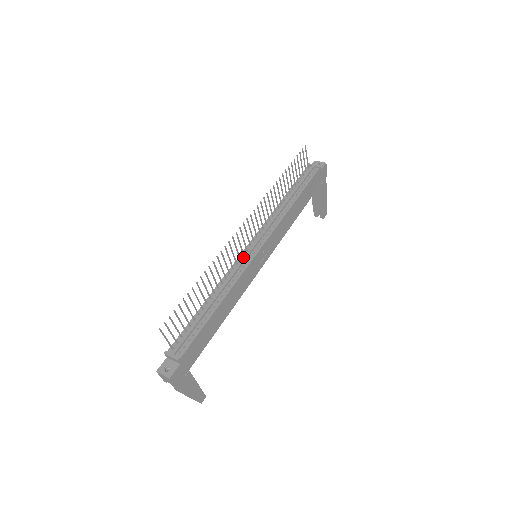
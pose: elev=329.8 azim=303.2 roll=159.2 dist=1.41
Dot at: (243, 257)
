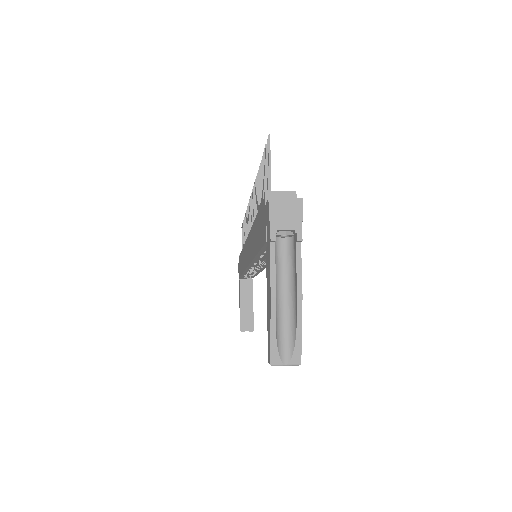
Dot at: occluded
